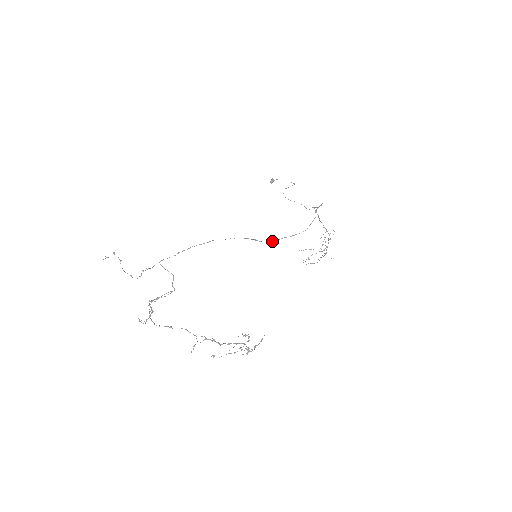
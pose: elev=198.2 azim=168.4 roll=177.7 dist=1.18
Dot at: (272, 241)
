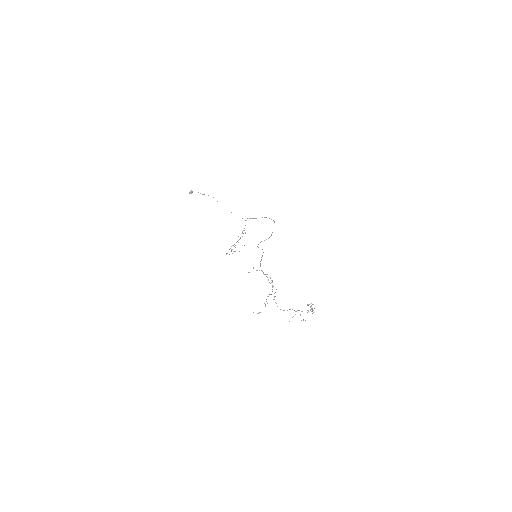
Dot at: occluded
